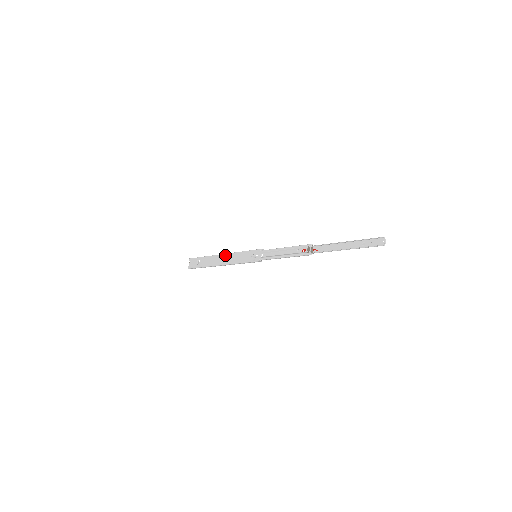
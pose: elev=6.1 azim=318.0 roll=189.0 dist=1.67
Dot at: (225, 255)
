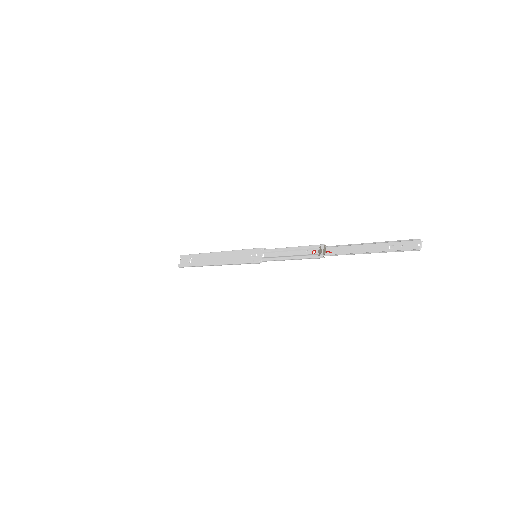
Dot at: (220, 253)
